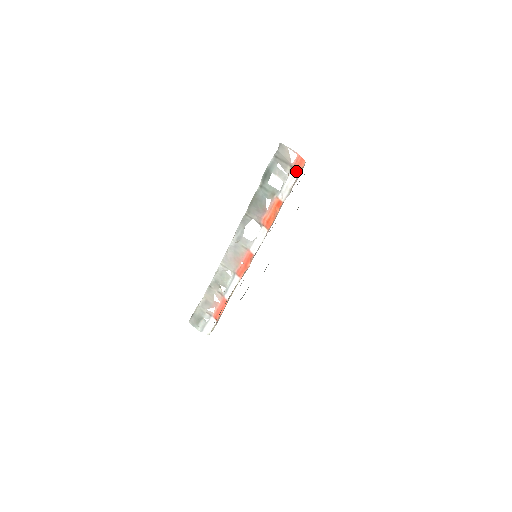
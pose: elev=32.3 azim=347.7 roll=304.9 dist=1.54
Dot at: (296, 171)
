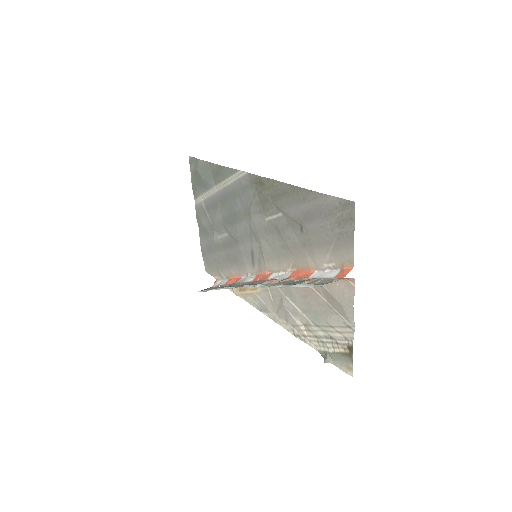
Dot at: occluded
